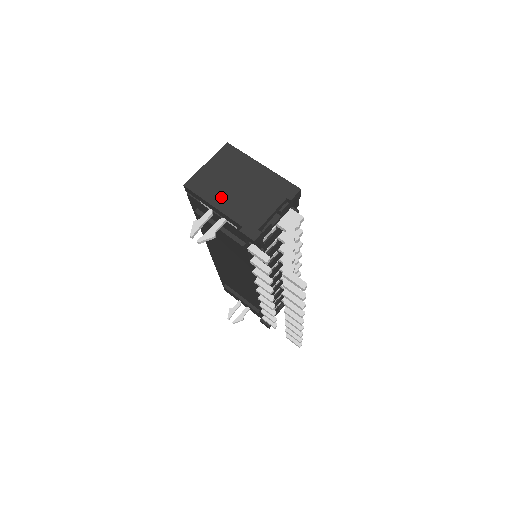
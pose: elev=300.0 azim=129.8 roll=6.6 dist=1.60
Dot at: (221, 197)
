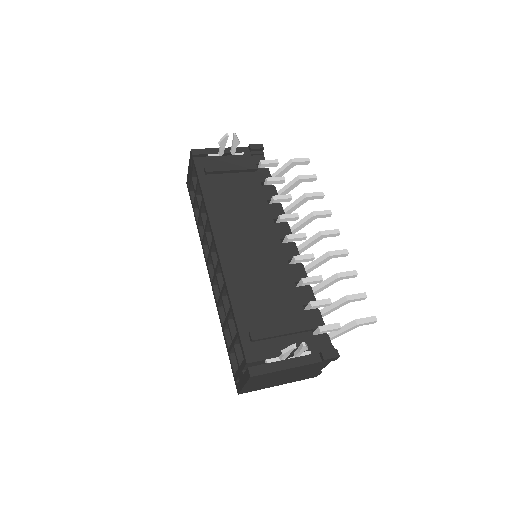
Dot at: occluded
